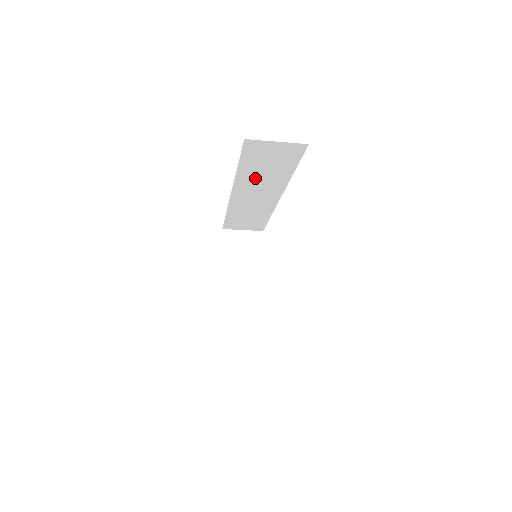
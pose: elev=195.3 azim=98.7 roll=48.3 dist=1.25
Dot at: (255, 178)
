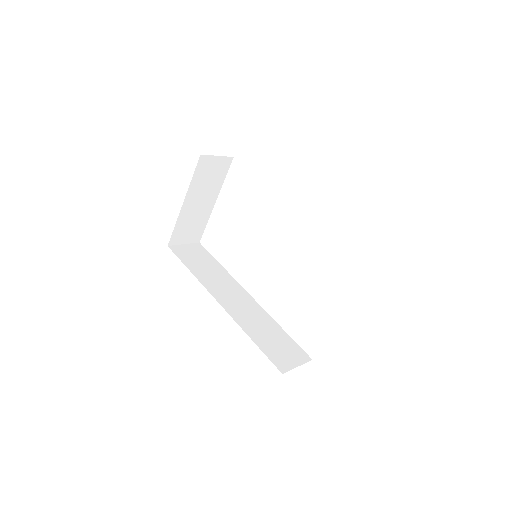
Dot at: occluded
